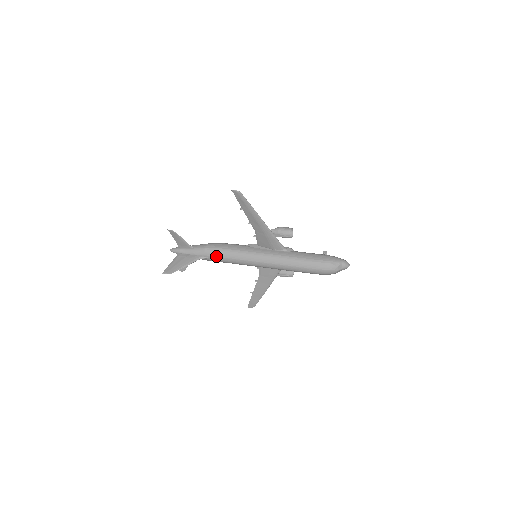
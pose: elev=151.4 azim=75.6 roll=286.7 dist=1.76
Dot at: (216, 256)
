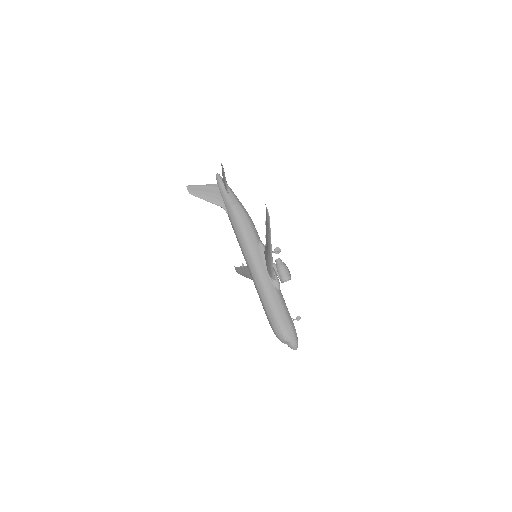
Dot at: (232, 221)
